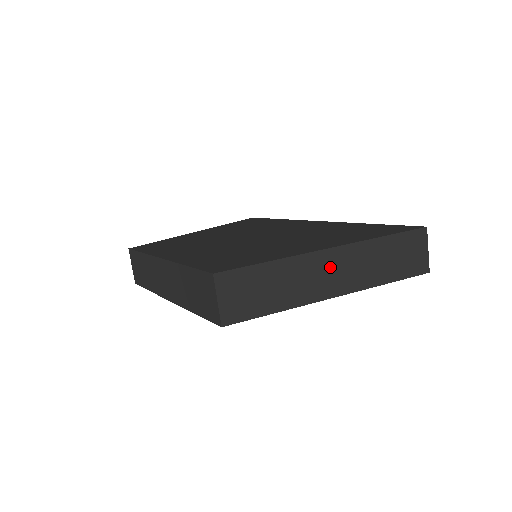
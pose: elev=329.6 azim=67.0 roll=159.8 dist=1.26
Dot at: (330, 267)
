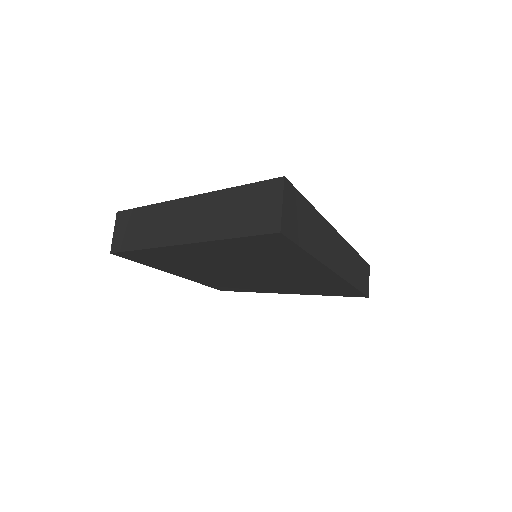
Dot at: (184, 215)
